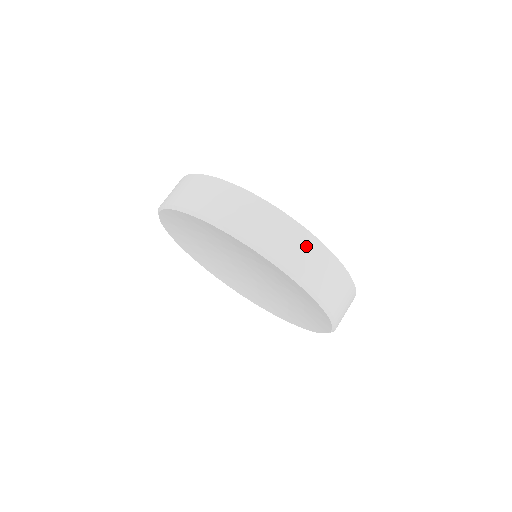
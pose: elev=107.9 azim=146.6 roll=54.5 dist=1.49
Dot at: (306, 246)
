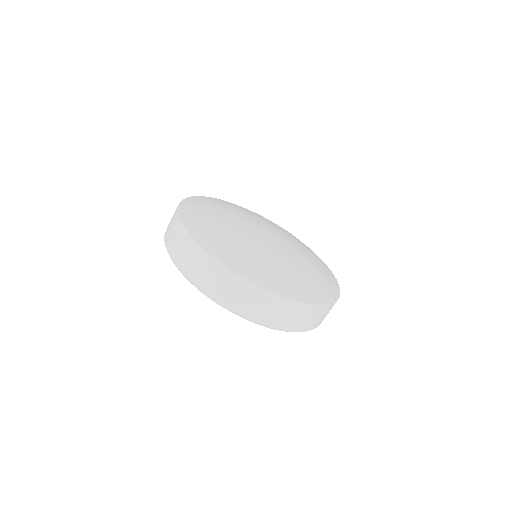
Dot at: (223, 278)
